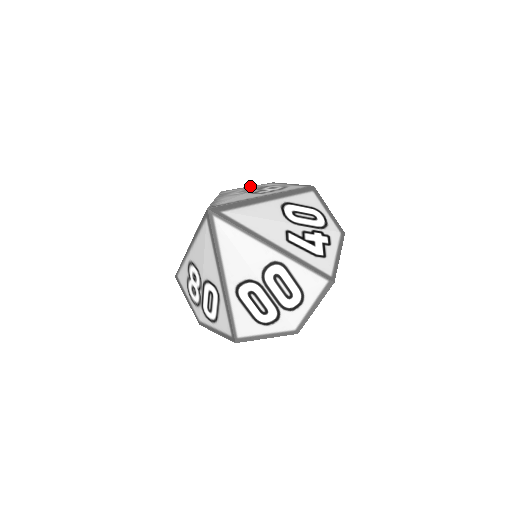
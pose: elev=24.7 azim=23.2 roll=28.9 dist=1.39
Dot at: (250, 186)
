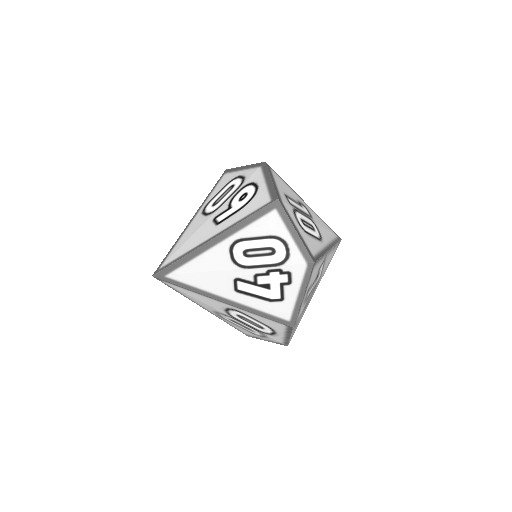
Dot at: (245, 167)
